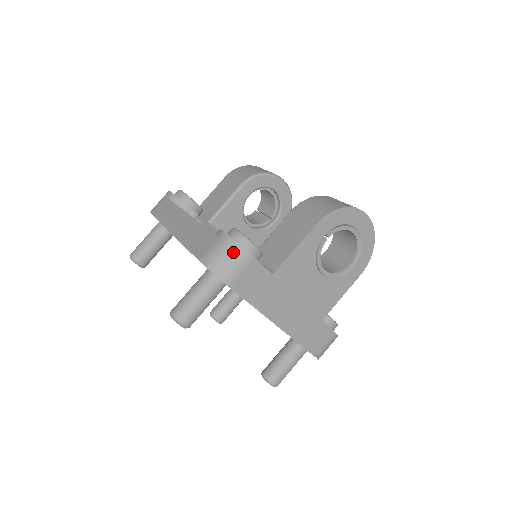
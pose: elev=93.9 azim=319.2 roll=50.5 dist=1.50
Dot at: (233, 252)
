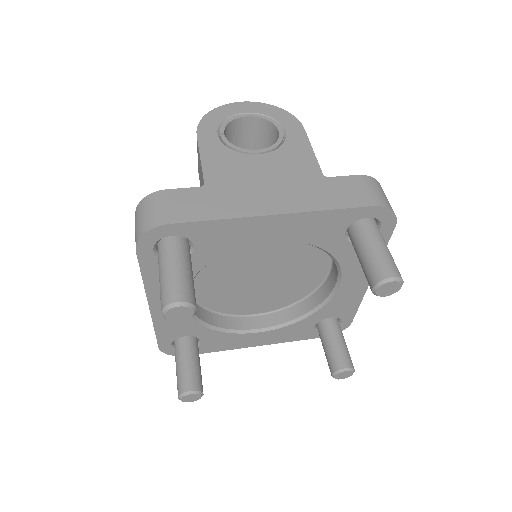
Dot at: (144, 207)
